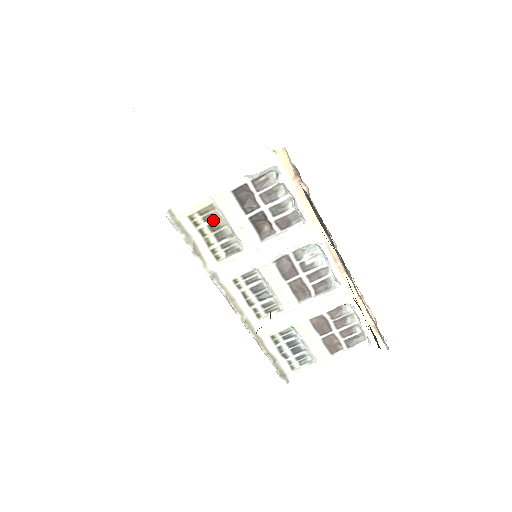
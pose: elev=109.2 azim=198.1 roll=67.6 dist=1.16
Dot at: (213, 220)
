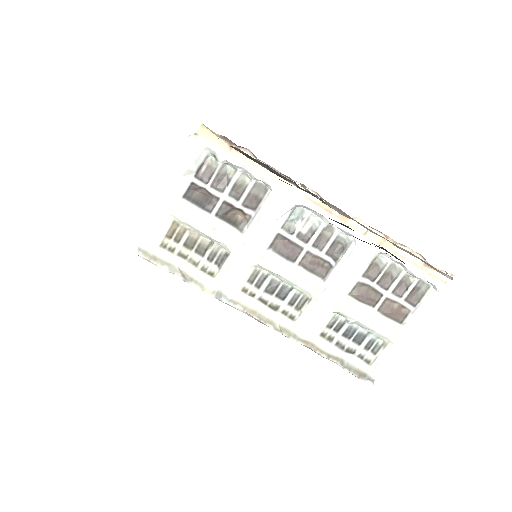
Dot at: (185, 237)
